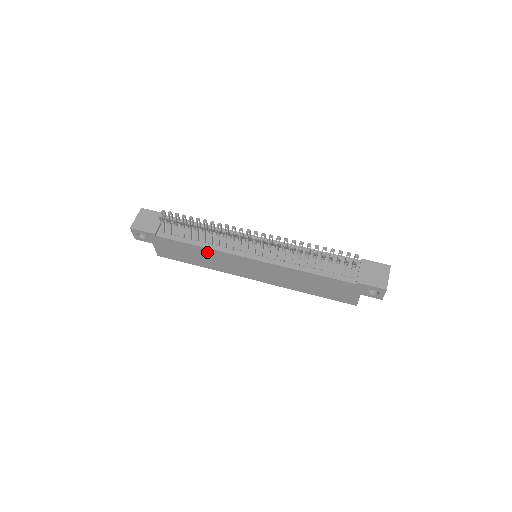
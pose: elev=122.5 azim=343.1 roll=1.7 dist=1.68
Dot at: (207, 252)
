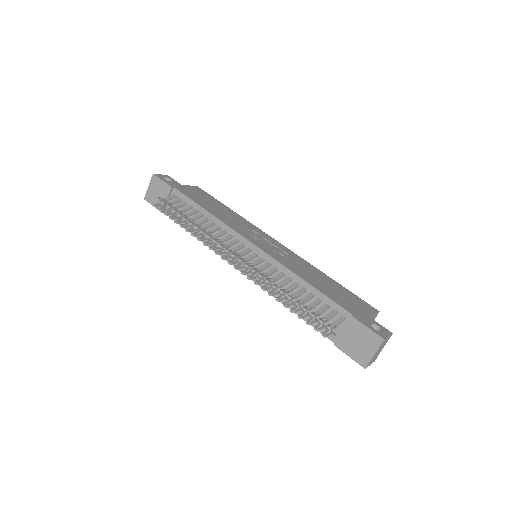
Dot at: occluded
